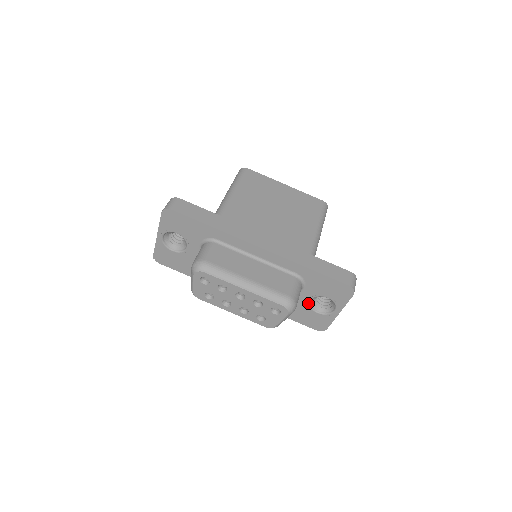
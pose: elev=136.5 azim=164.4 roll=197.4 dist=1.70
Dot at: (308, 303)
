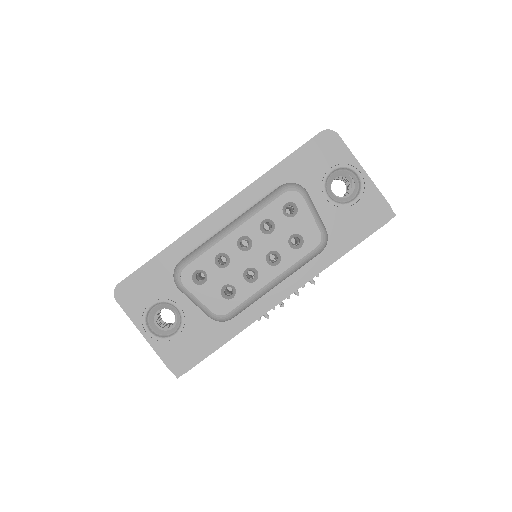
Dot at: (332, 203)
